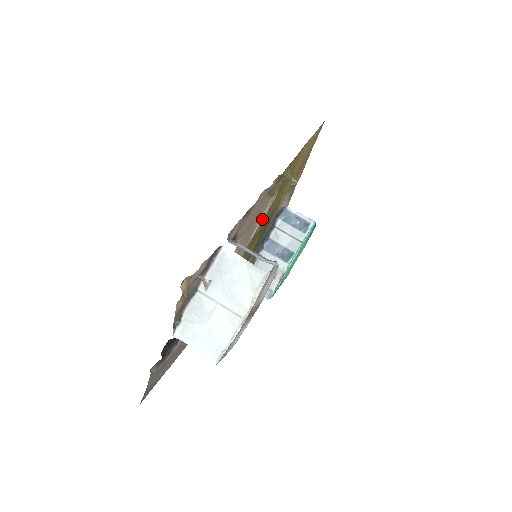
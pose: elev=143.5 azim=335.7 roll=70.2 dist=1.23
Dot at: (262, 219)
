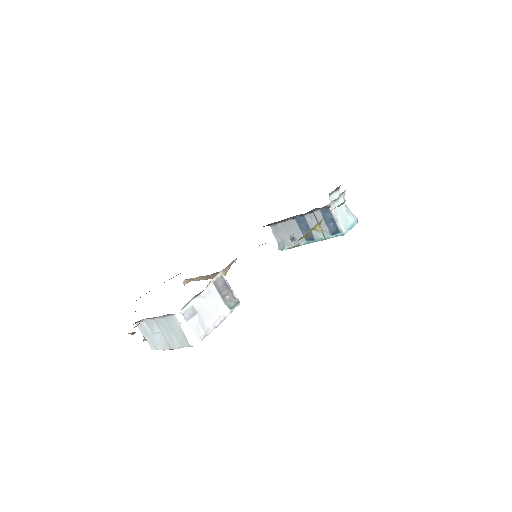
Dot at: occluded
